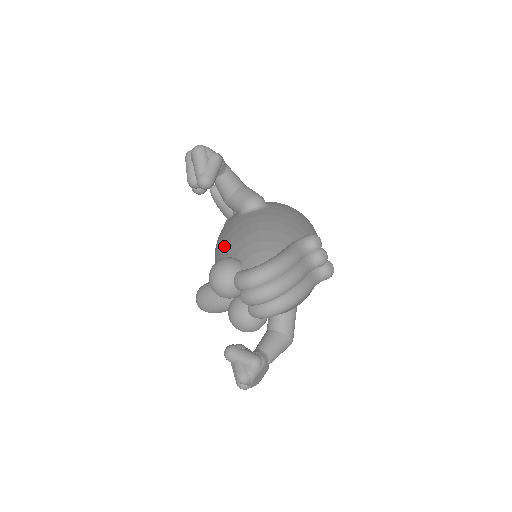
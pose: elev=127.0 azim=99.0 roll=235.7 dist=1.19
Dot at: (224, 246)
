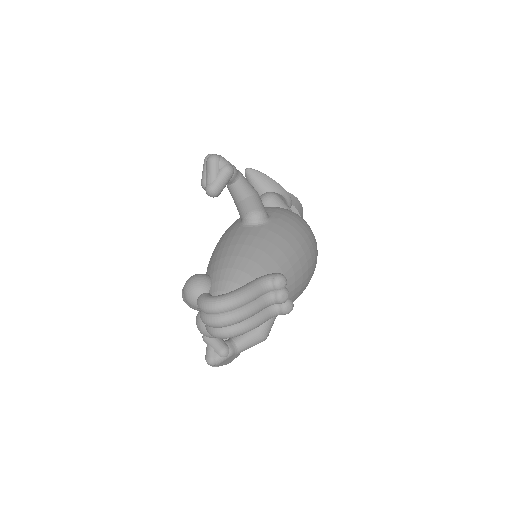
Dot at: (213, 254)
